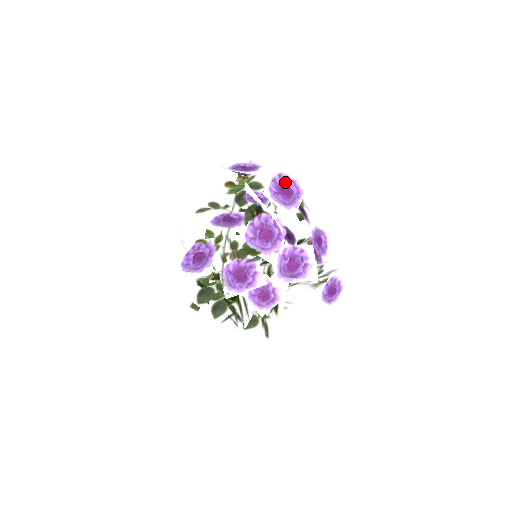
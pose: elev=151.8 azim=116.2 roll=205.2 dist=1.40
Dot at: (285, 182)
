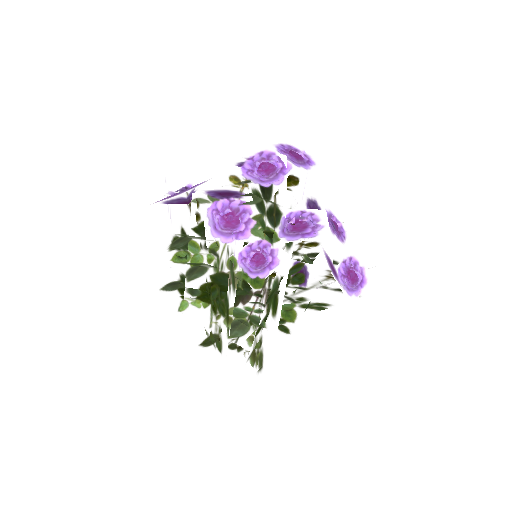
Dot at: (295, 149)
